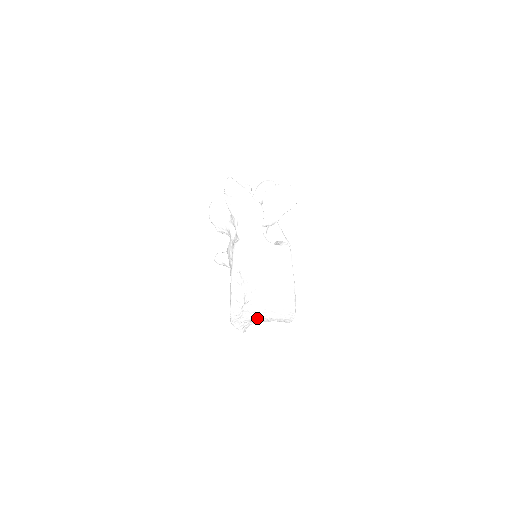
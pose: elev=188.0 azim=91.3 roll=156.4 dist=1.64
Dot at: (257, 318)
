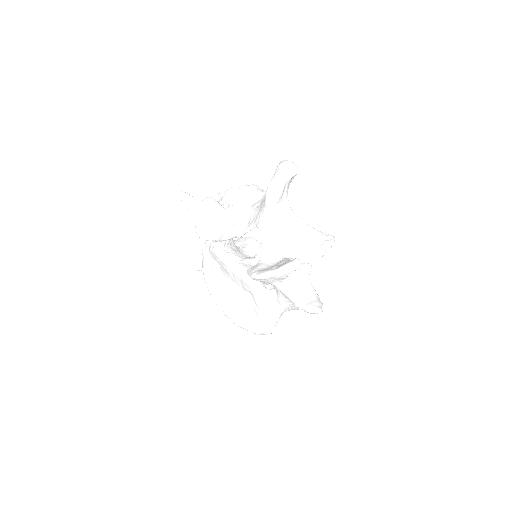
Dot at: occluded
